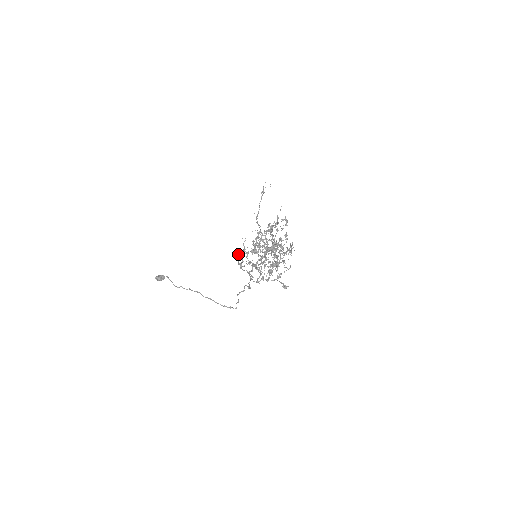
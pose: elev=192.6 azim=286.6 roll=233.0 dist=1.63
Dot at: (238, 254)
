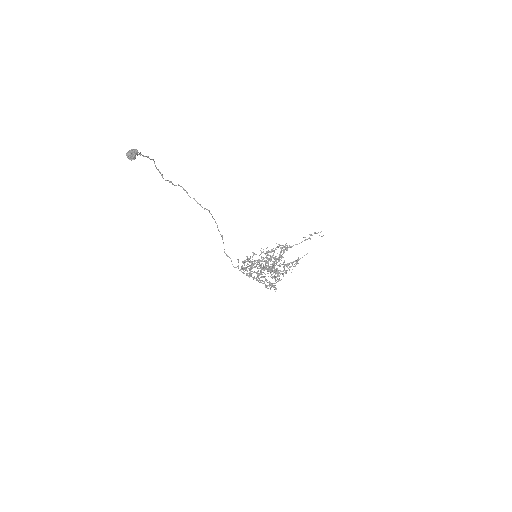
Dot at: (251, 263)
